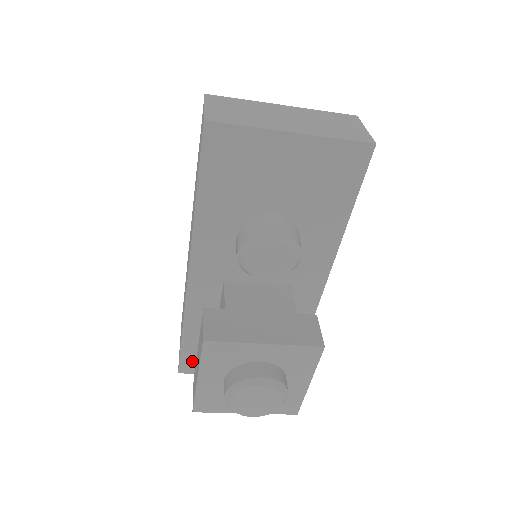
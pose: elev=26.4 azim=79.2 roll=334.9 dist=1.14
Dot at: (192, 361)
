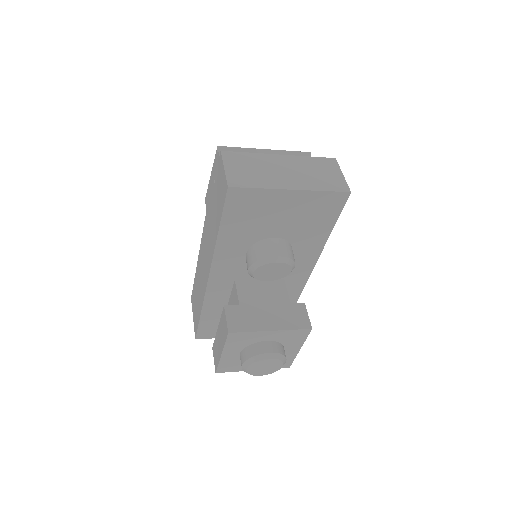
Dot at: (207, 331)
